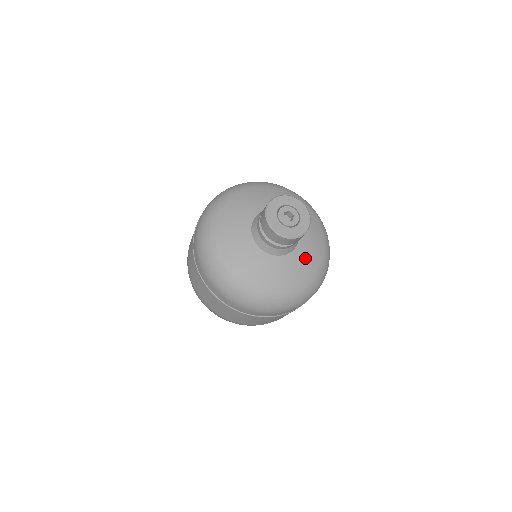
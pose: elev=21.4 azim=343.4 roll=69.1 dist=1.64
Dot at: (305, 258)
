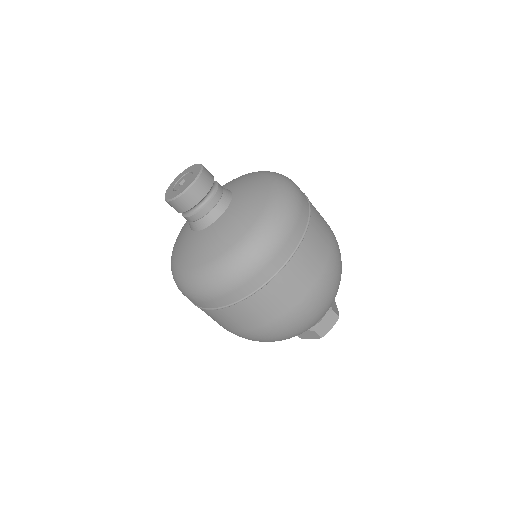
Dot at: (215, 236)
